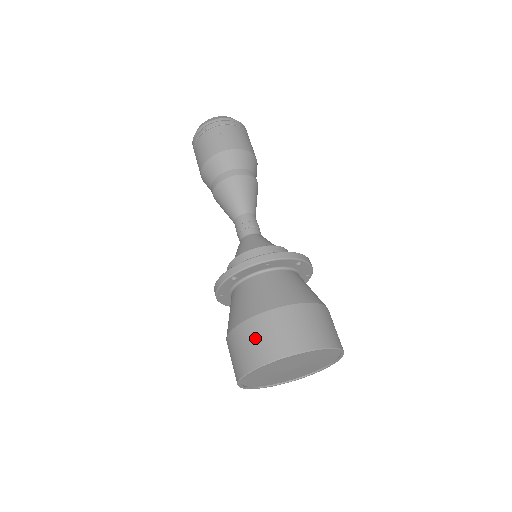
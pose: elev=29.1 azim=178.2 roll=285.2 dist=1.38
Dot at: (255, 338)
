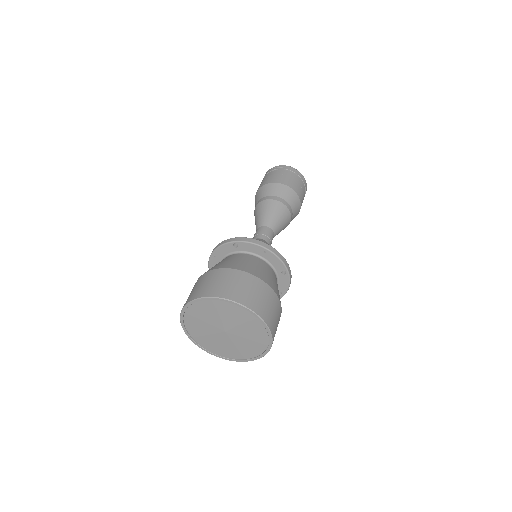
Dot at: (223, 280)
